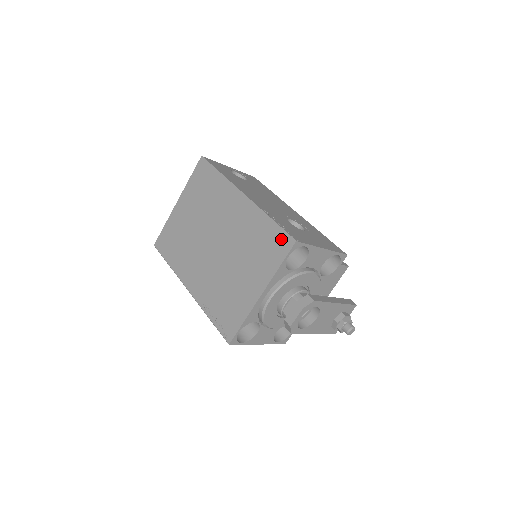
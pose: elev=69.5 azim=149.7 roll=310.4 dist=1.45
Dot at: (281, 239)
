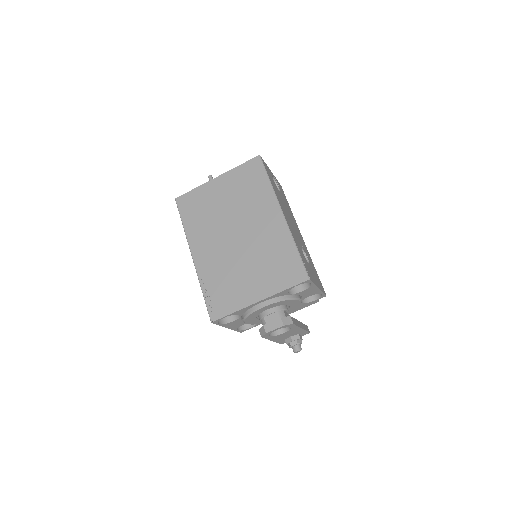
Dot at: (298, 270)
